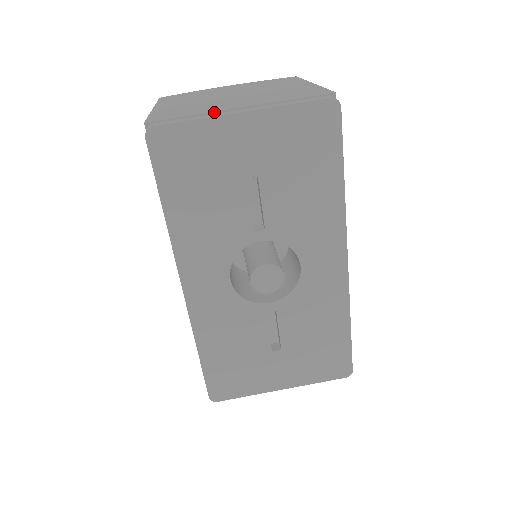
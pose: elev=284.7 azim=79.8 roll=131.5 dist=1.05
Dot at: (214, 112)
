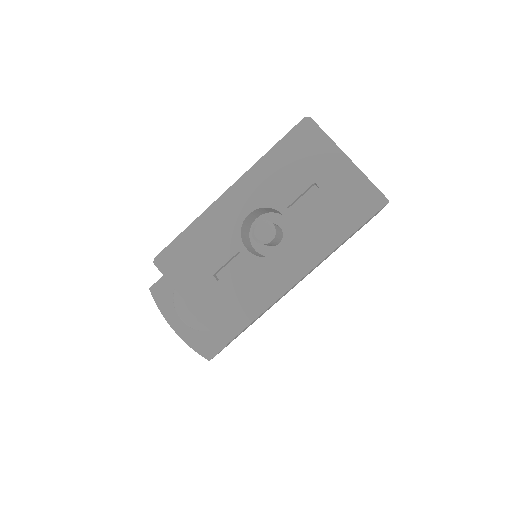
Dot at: occluded
